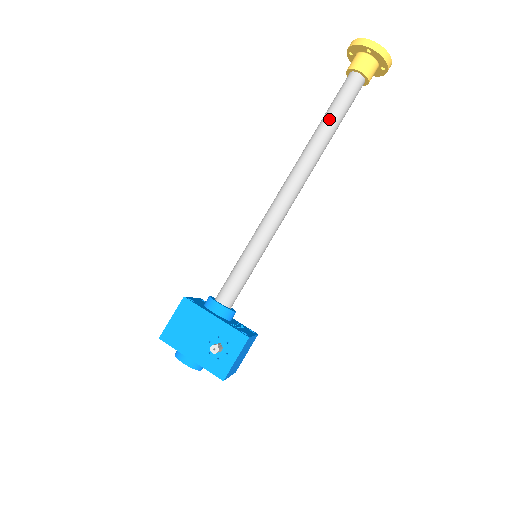
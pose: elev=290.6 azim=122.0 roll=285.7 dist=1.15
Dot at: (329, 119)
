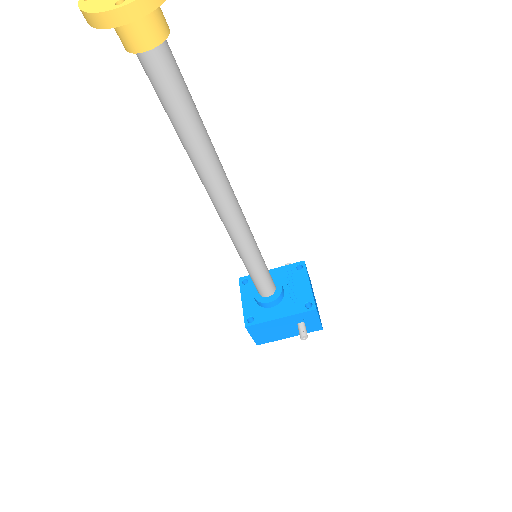
Dot at: (185, 131)
